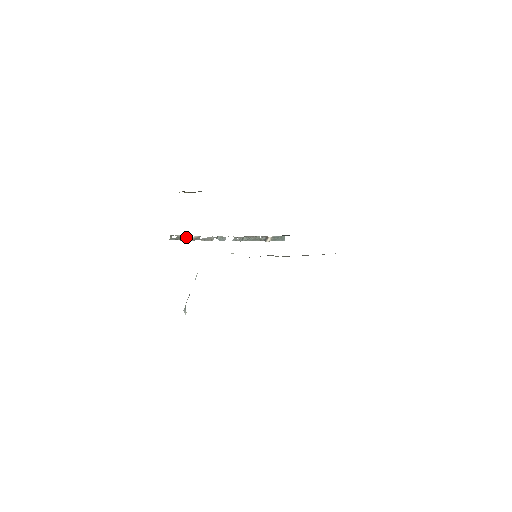
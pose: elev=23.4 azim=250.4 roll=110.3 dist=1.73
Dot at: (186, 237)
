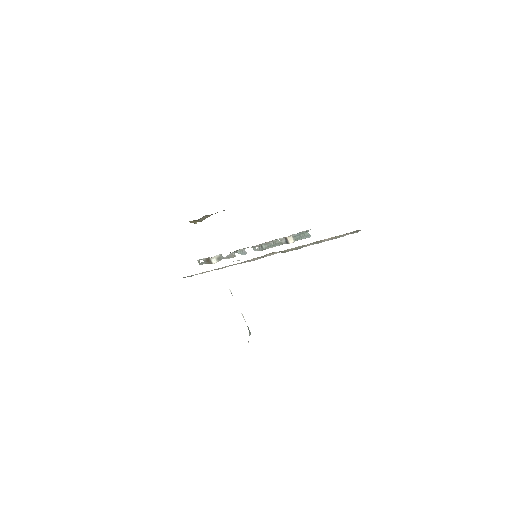
Dot at: (210, 259)
